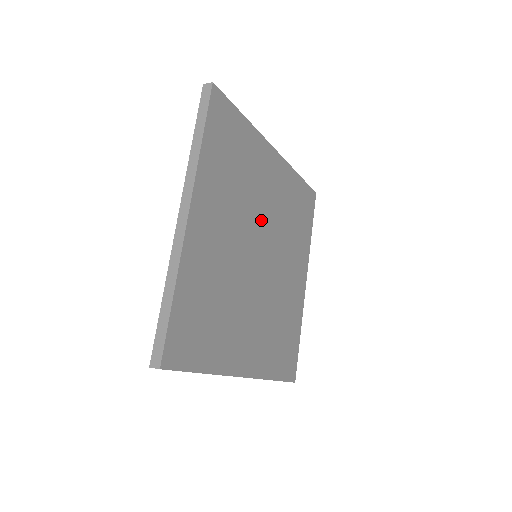
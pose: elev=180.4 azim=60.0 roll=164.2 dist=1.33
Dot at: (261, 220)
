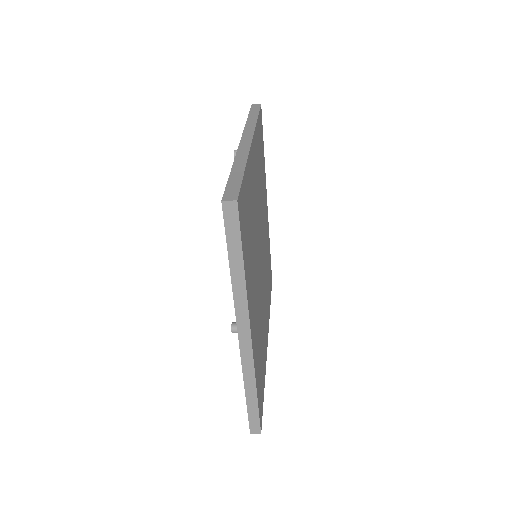
Dot at: (262, 231)
